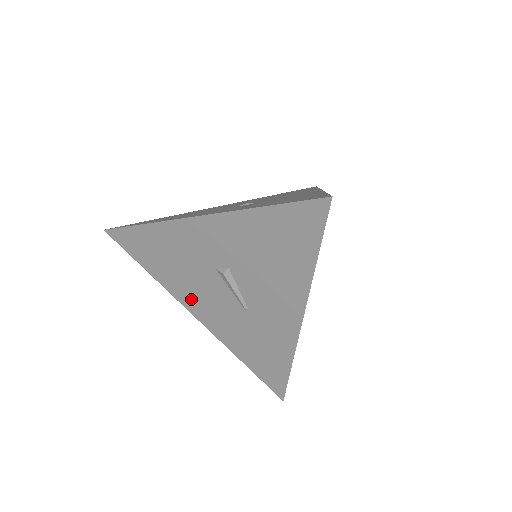
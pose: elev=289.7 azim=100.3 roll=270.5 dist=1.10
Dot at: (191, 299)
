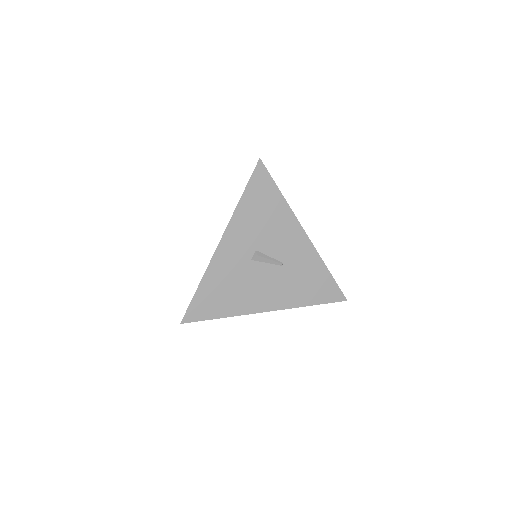
Dot at: (256, 301)
